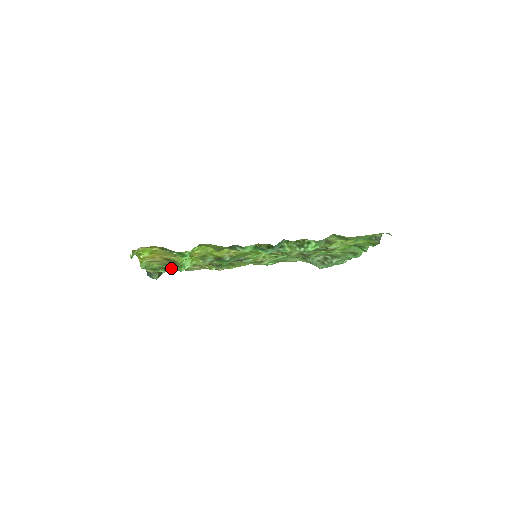
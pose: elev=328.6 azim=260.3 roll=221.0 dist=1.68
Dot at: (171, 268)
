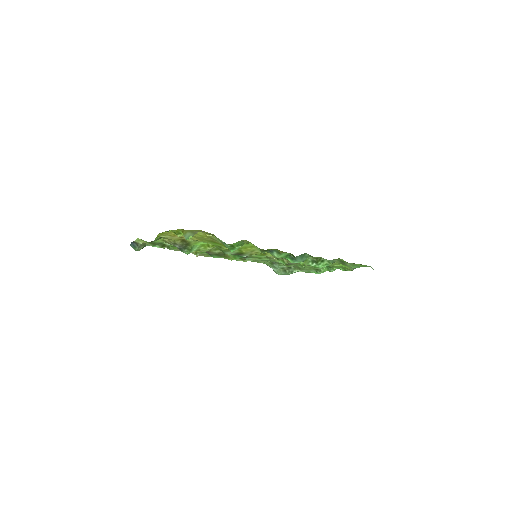
Dot at: (168, 246)
